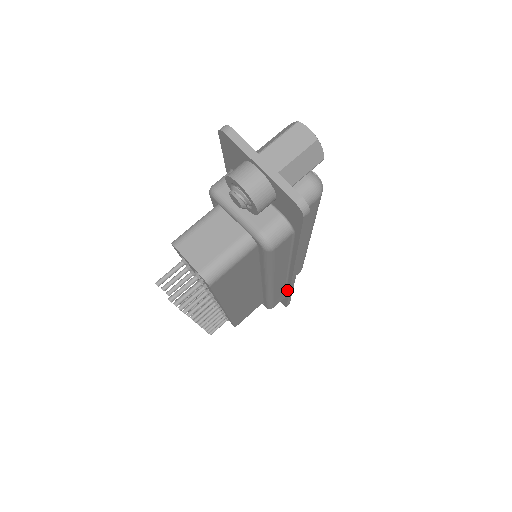
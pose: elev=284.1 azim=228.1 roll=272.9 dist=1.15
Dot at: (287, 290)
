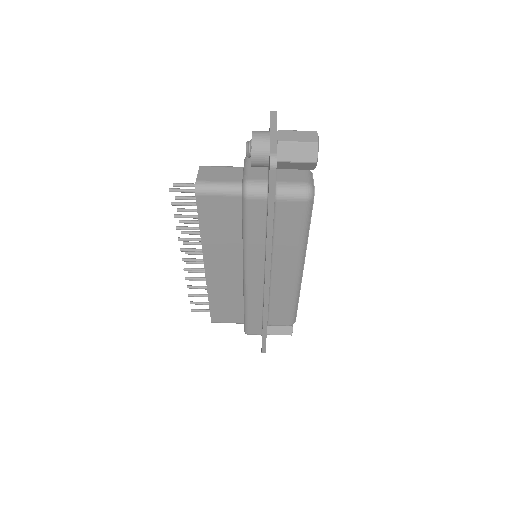
Dot at: (263, 313)
